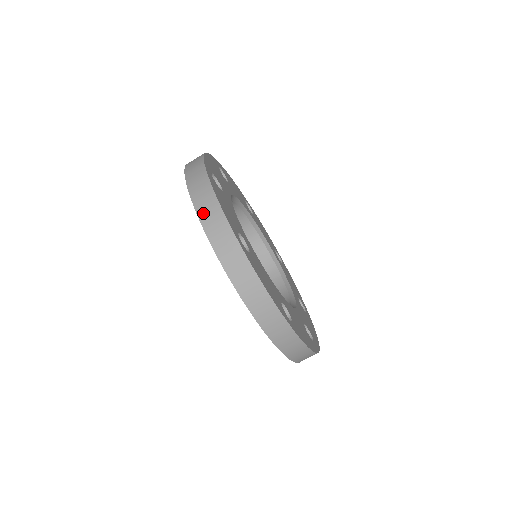
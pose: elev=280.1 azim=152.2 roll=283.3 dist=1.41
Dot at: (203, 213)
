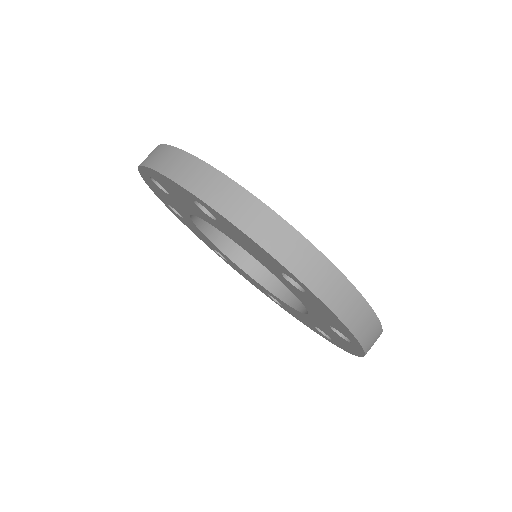
Dot at: (269, 242)
